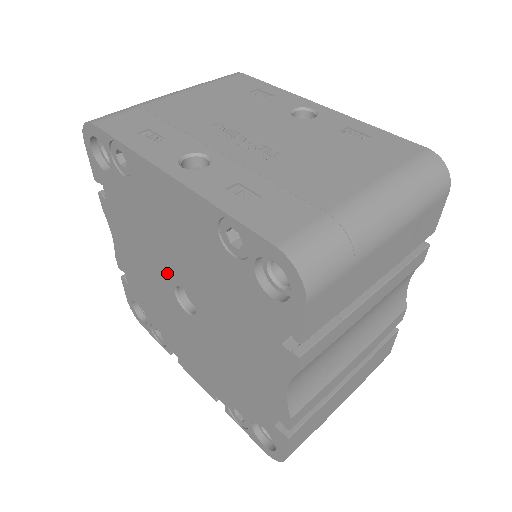
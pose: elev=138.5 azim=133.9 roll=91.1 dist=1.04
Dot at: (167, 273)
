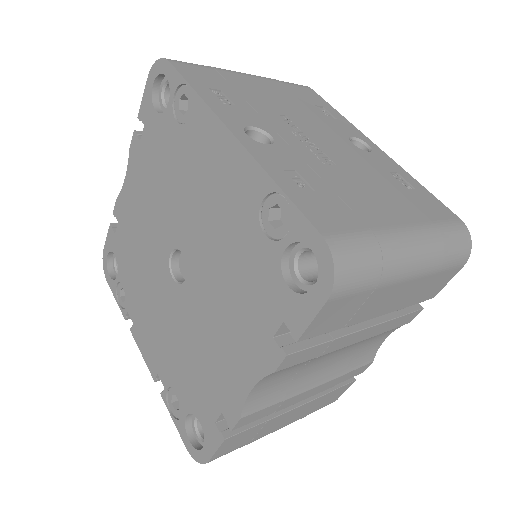
Dot at: (172, 233)
